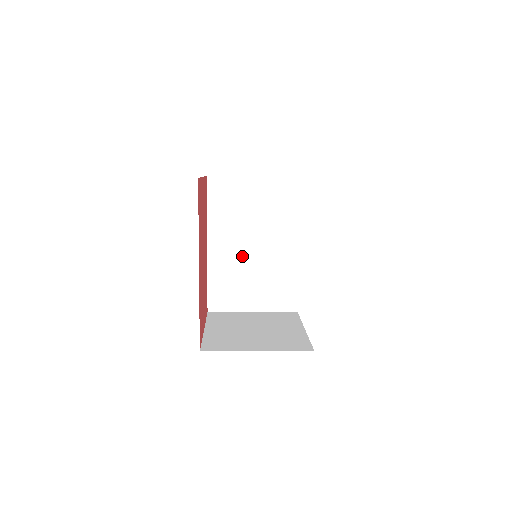
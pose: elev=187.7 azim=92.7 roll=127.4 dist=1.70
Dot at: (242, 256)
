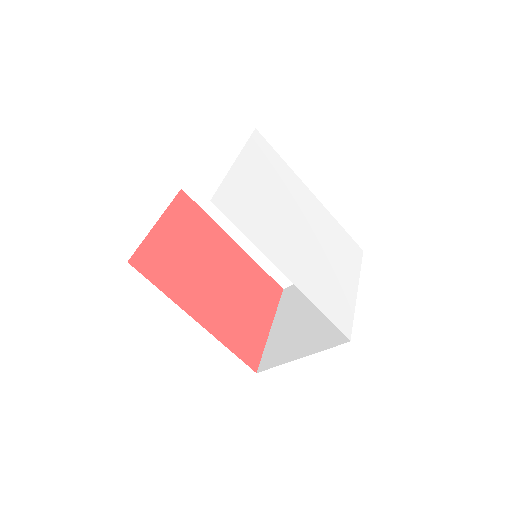
Dot at: occluded
